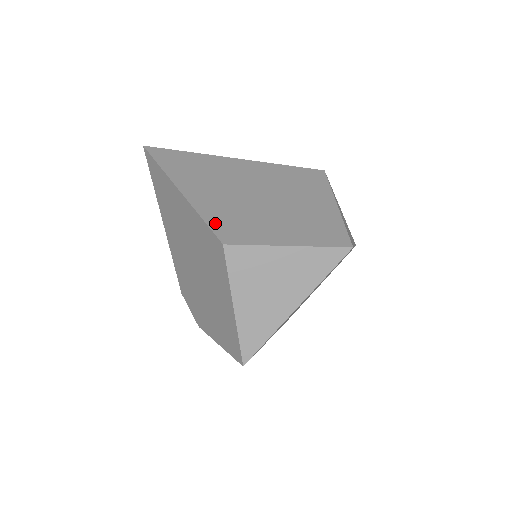
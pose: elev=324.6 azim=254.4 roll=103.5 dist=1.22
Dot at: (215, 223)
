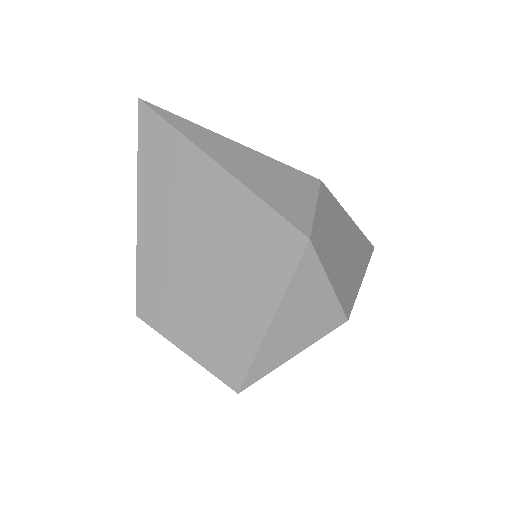
Dot at: (143, 282)
